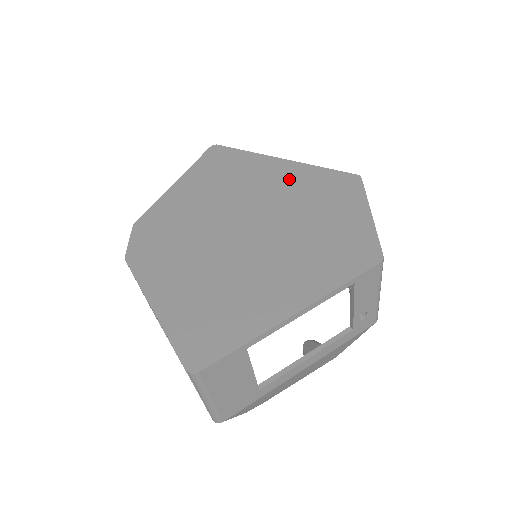
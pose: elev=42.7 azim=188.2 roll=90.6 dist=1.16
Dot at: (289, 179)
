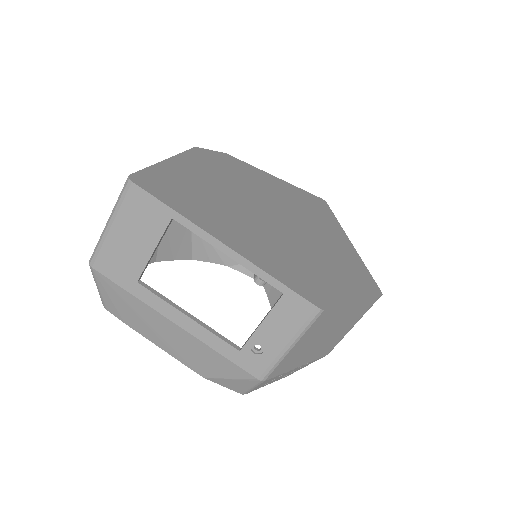
Dot at: (338, 245)
